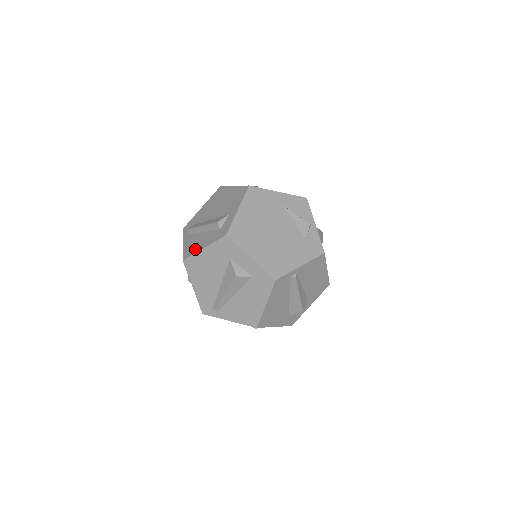
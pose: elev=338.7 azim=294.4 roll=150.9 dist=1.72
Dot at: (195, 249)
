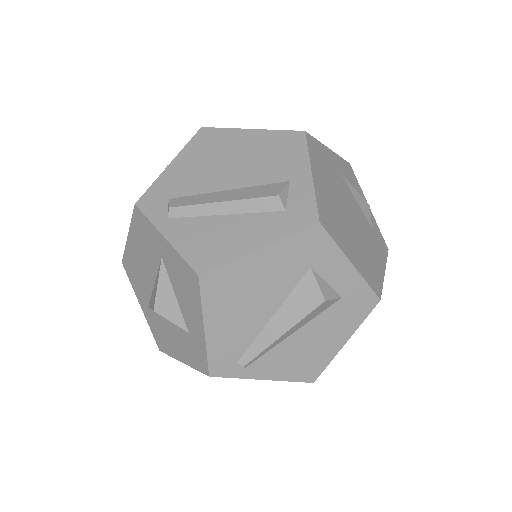
Dot at: (228, 250)
